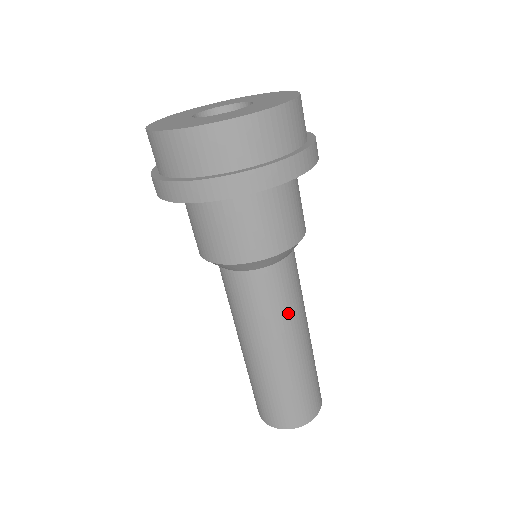
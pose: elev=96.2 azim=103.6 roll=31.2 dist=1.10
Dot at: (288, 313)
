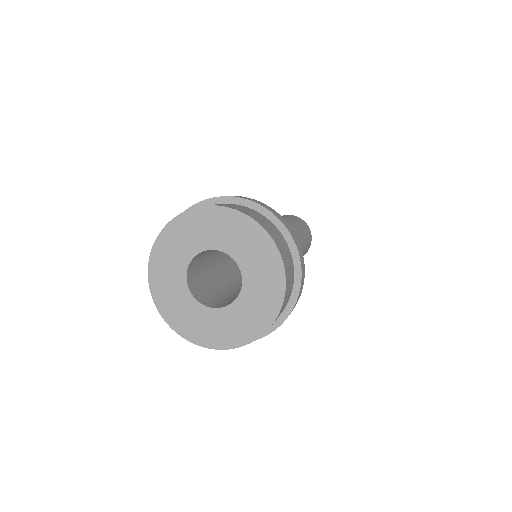
Dot at: occluded
